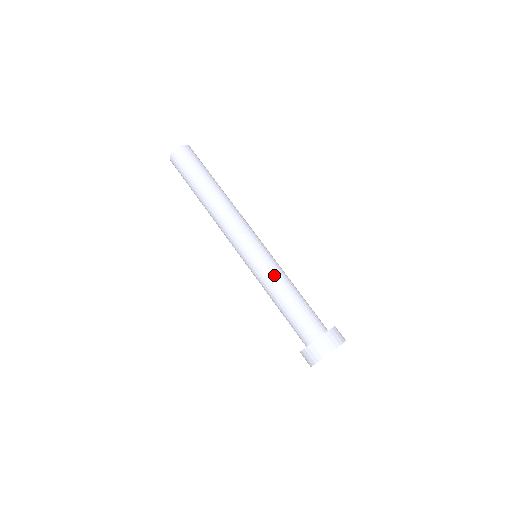
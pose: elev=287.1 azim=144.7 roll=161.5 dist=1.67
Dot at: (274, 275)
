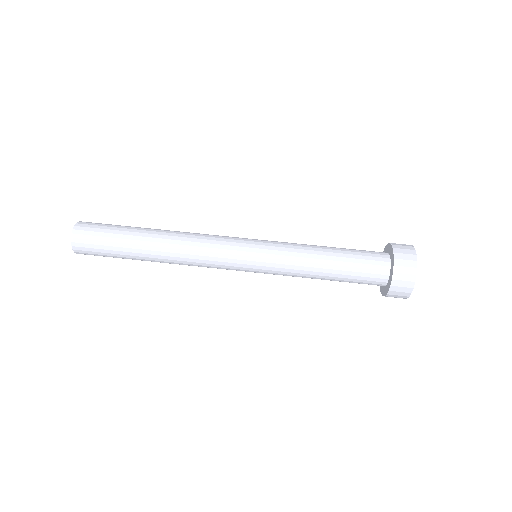
Dot at: (295, 248)
